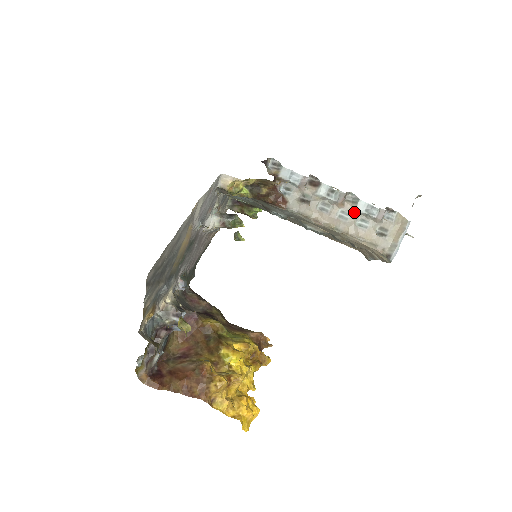
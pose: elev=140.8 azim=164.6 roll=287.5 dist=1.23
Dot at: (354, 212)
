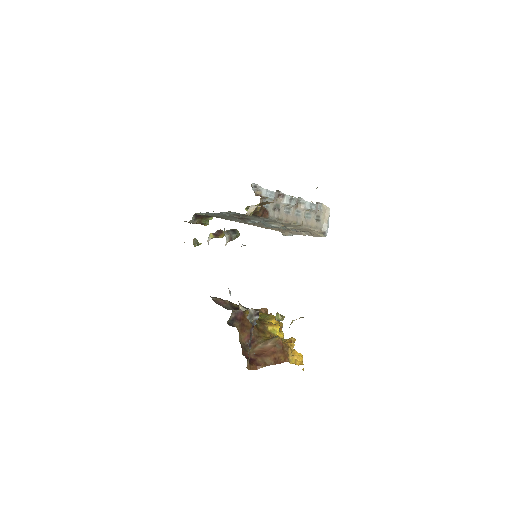
Dot at: (304, 210)
